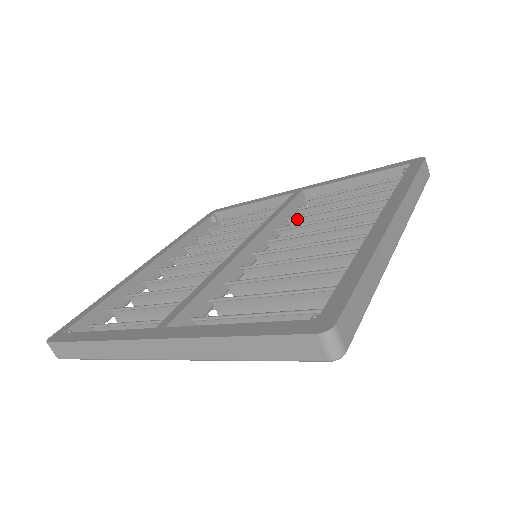
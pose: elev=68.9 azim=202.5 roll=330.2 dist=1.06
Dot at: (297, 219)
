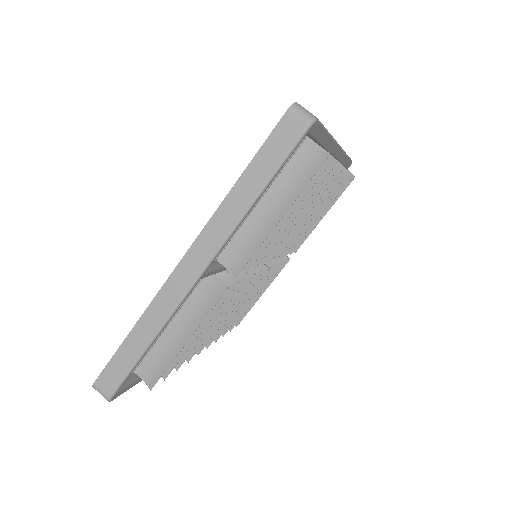
Dot at: occluded
